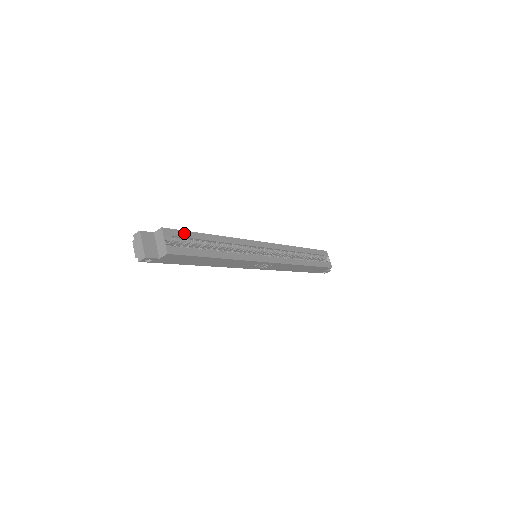
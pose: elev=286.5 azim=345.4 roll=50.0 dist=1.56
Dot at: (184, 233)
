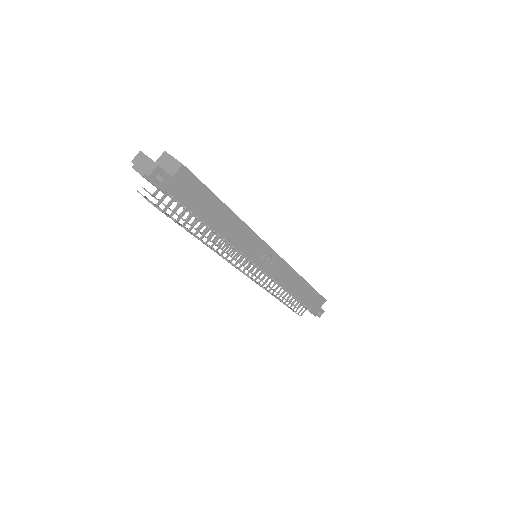
Dot at: occluded
